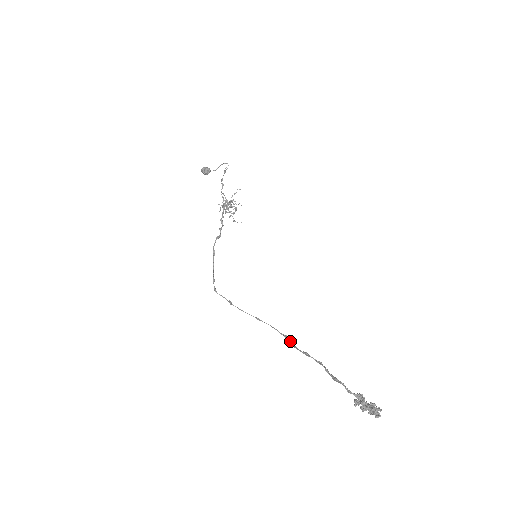
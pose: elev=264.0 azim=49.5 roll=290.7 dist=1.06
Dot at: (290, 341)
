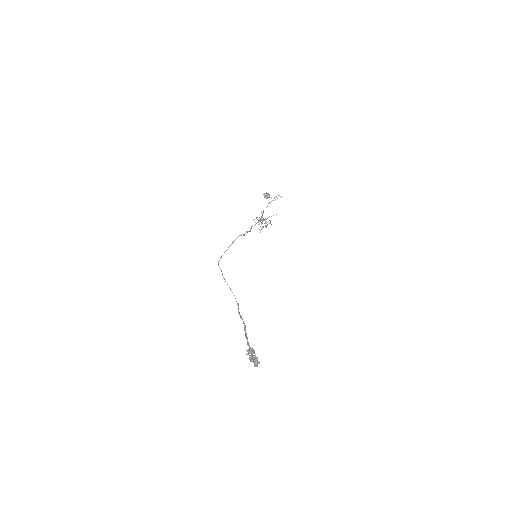
Dot at: (238, 308)
